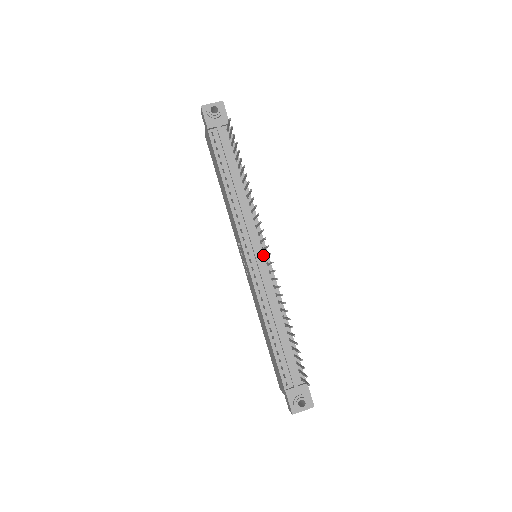
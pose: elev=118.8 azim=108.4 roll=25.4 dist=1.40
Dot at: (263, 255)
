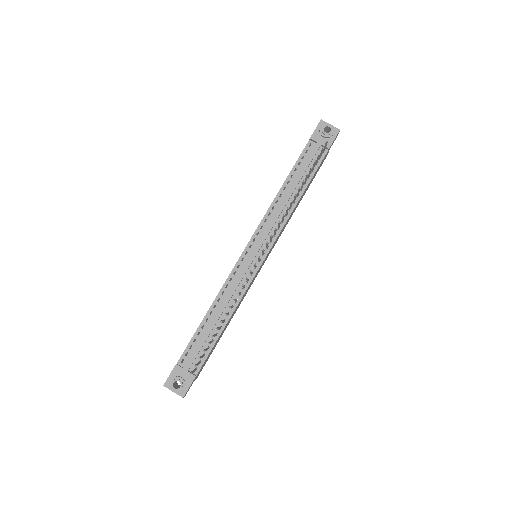
Dot at: occluded
